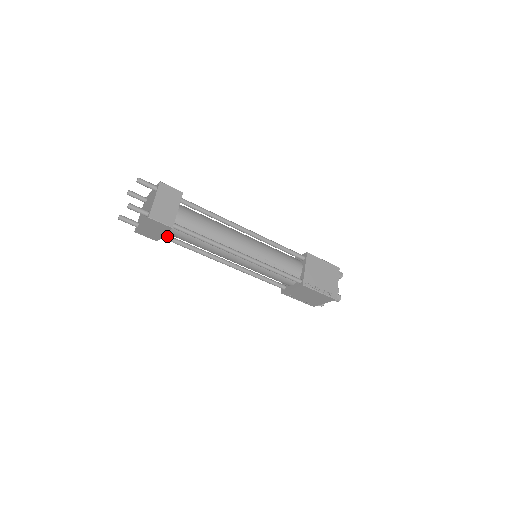
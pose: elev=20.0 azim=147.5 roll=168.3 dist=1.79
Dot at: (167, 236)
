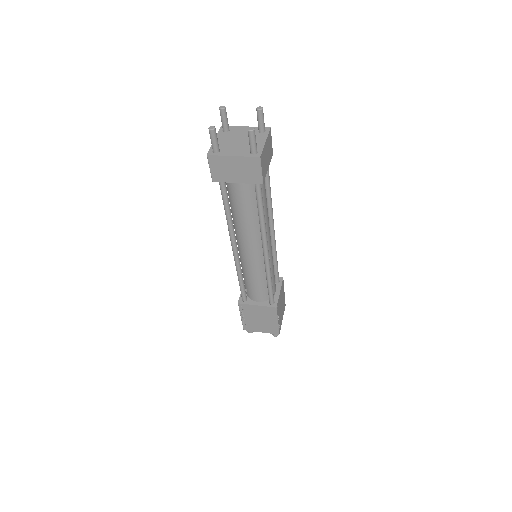
Dot at: (225, 183)
